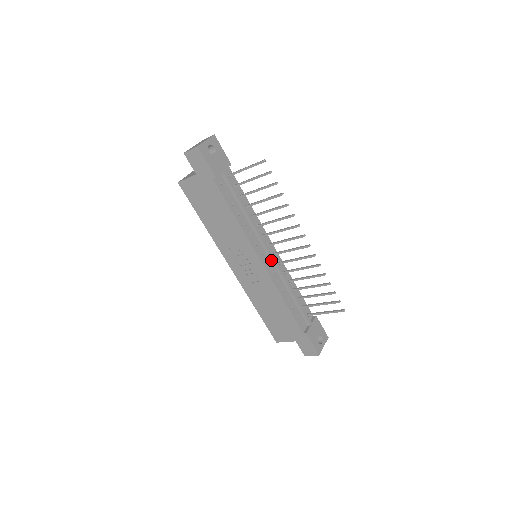
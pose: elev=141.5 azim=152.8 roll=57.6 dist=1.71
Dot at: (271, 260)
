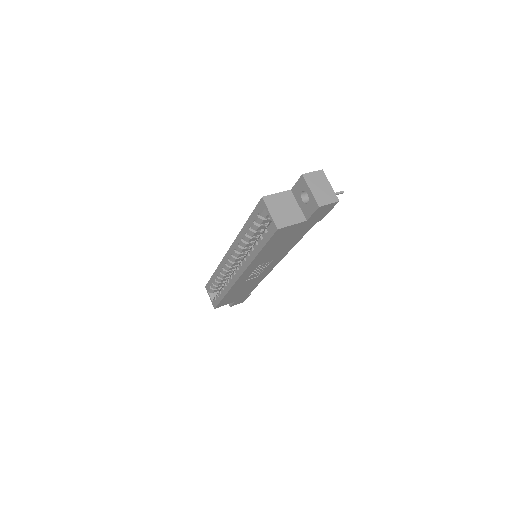
Dot at: occluded
